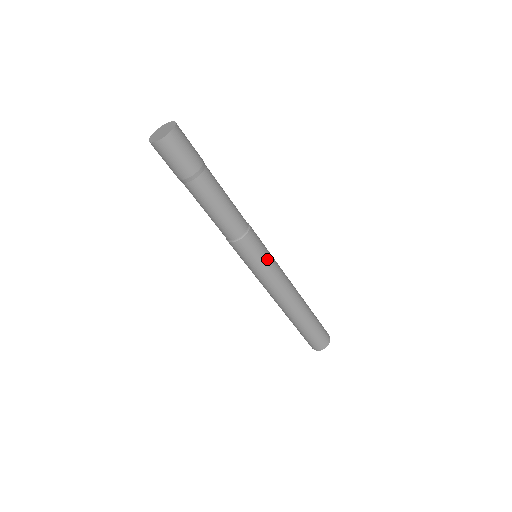
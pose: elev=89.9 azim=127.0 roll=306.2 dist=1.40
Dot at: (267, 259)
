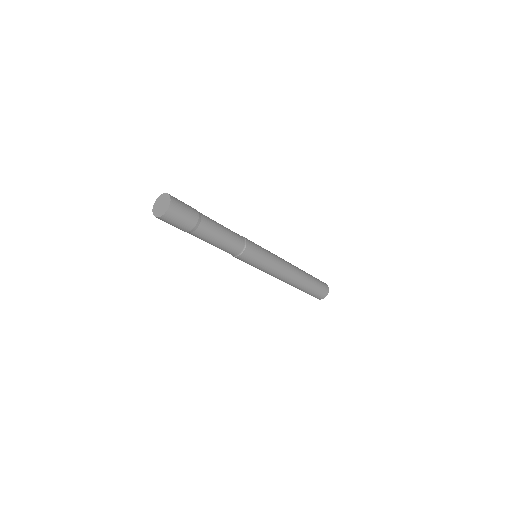
Dot at: (264, 249)
